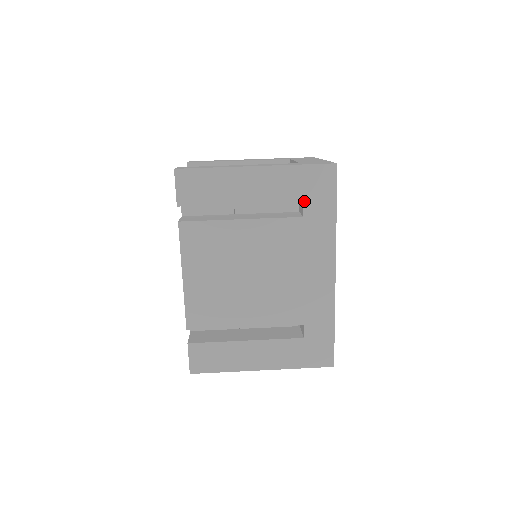
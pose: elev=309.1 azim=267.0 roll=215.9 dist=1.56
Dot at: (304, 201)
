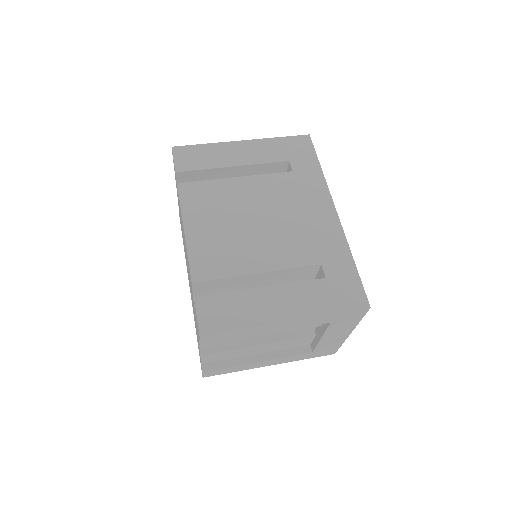
Dot at: (289, 160)
